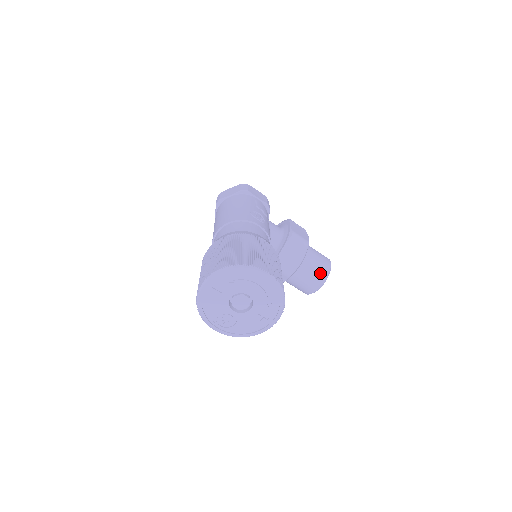
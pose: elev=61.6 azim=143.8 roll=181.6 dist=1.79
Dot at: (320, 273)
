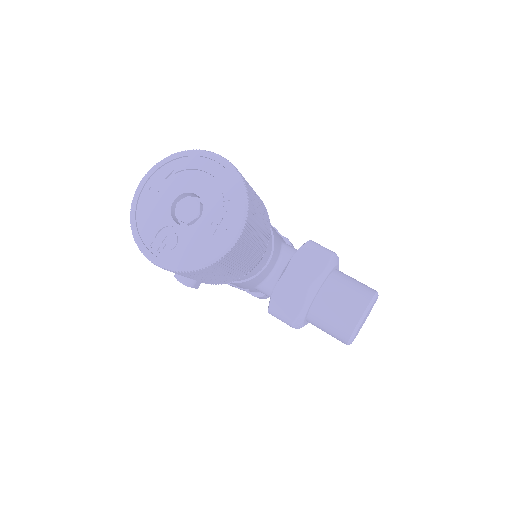
Dot at: (358, 295)
